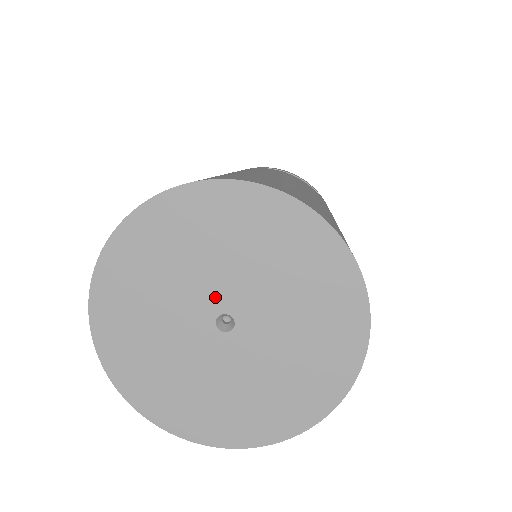
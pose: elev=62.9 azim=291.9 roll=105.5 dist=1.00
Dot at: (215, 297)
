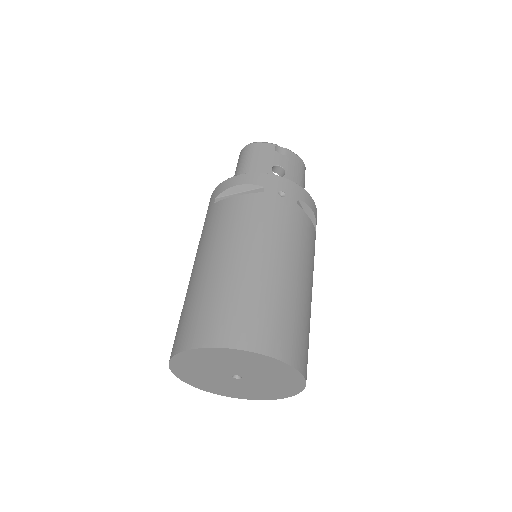
Dot at: (242, 373)
